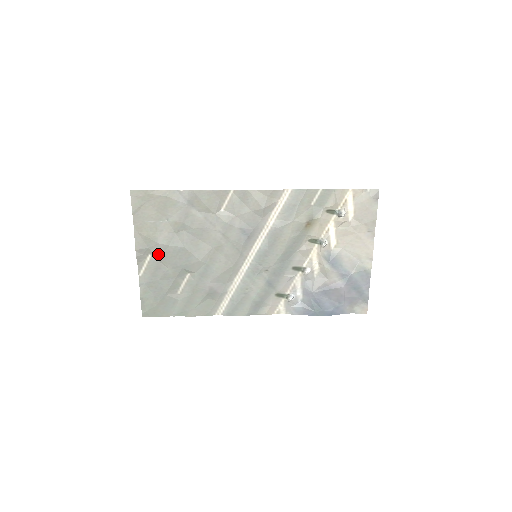
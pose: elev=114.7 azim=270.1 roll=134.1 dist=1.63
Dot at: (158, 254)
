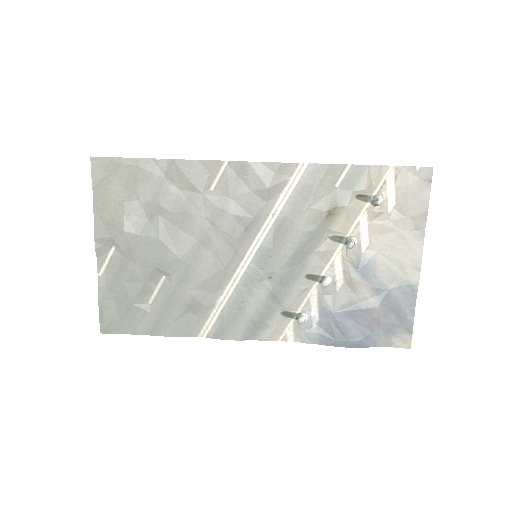
Dot at: (124, 246)
